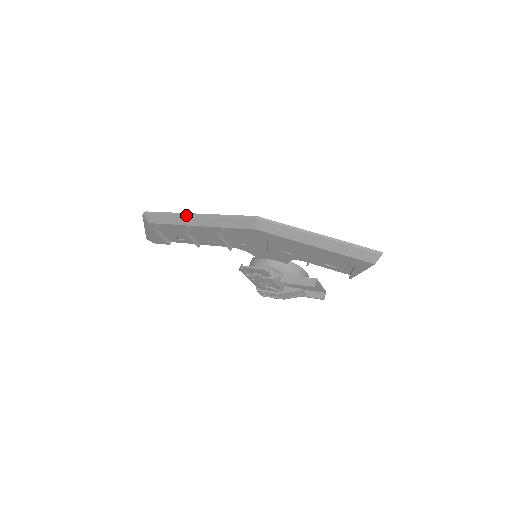
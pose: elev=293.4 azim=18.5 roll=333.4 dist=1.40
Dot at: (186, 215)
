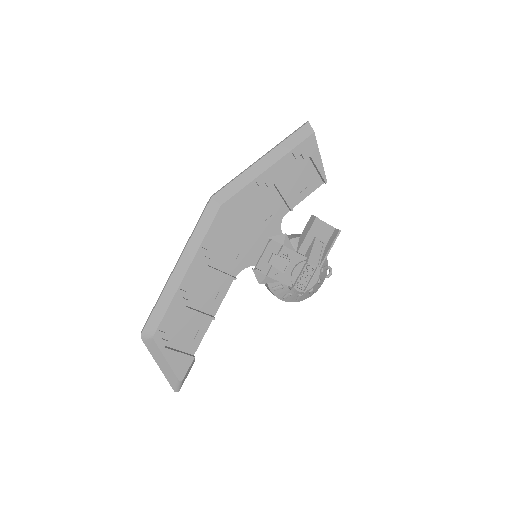
Dot at: (169, 277)
